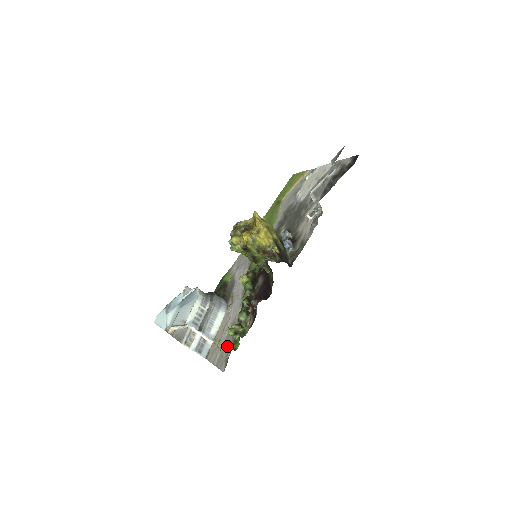
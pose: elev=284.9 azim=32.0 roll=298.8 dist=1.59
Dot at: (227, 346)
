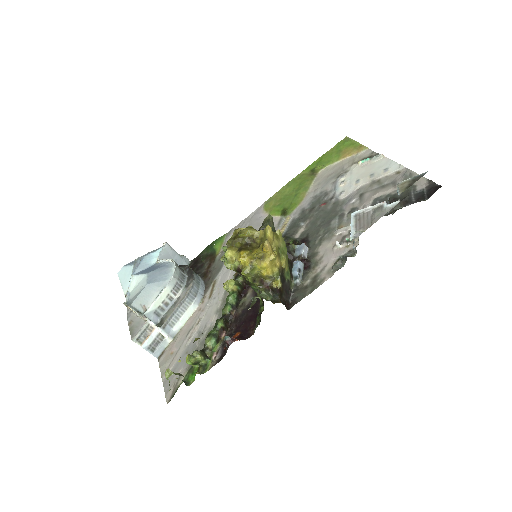
Dot at: (183, 365)
